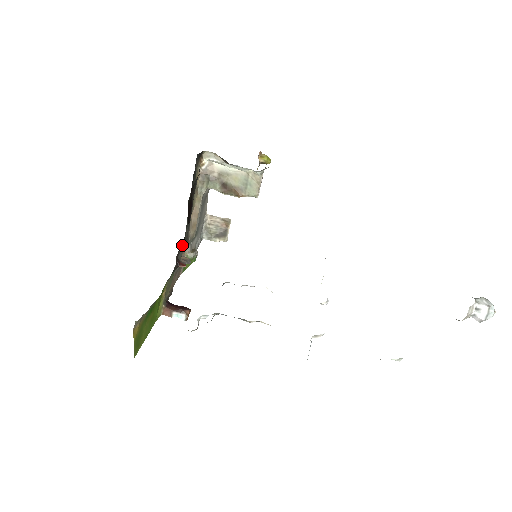
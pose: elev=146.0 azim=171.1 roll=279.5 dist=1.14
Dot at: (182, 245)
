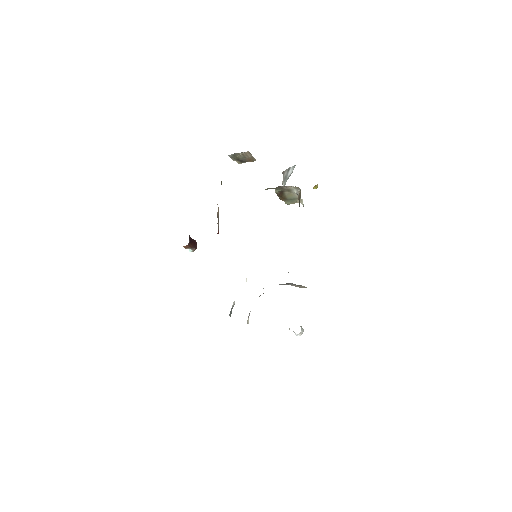
Dot at: occluded
